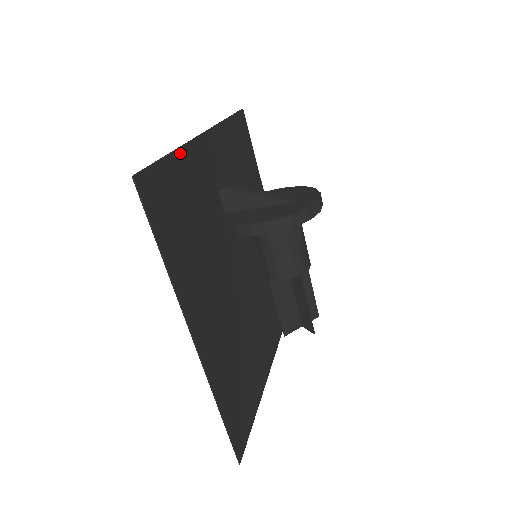
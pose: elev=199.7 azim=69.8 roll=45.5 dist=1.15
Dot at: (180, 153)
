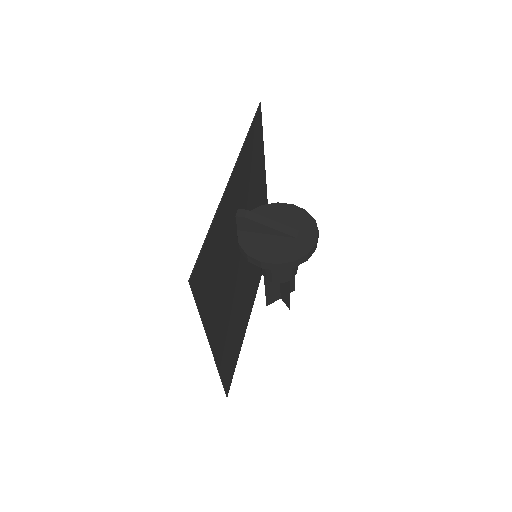
Dot at: (215, 220)
